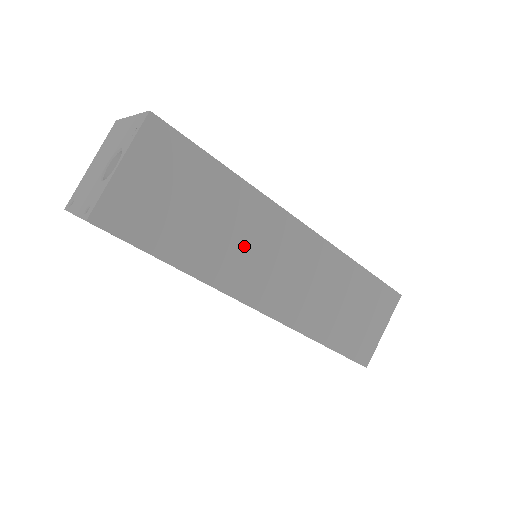
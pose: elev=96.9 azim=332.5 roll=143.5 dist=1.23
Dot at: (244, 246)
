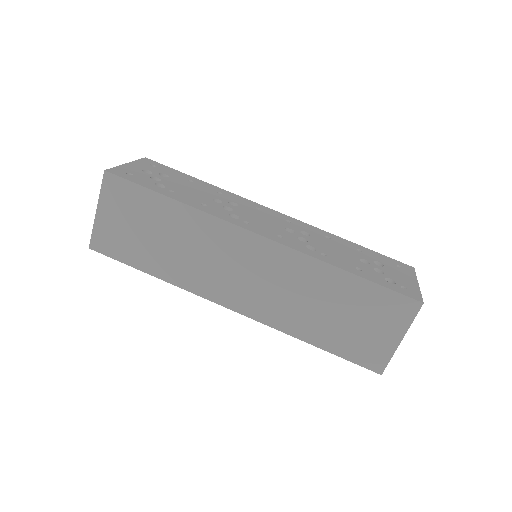
Dot at: (203, 258)
